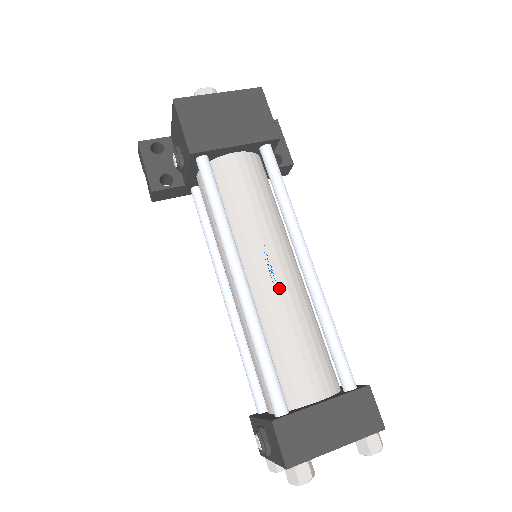
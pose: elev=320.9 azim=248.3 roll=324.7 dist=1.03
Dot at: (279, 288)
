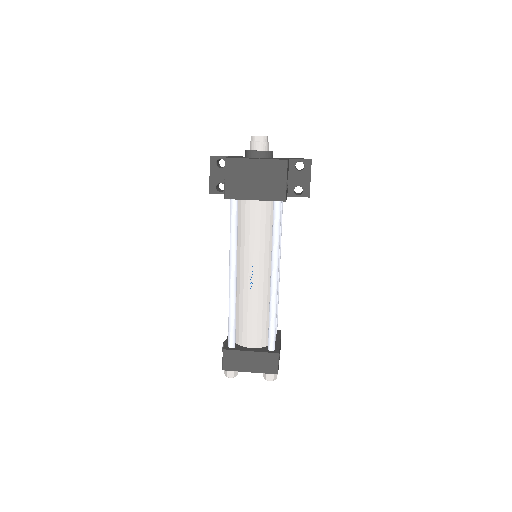
Dot at: (253, 288)
